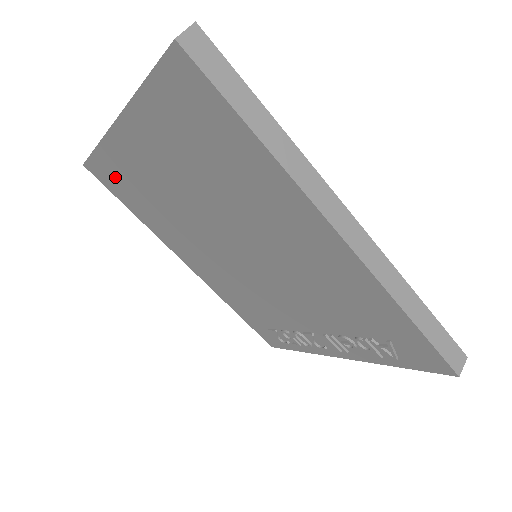
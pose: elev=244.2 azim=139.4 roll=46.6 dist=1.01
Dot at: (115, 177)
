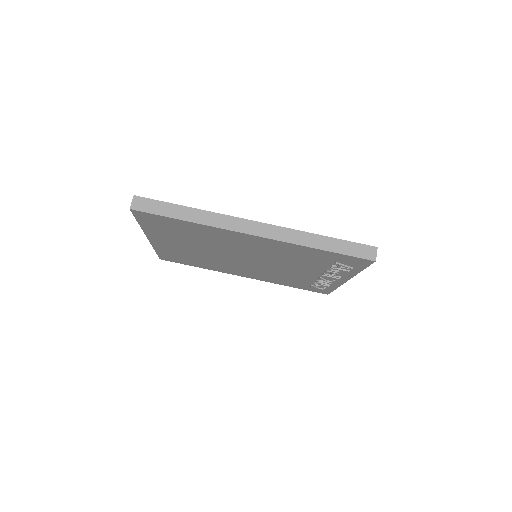
Dot at: (174, 257)
